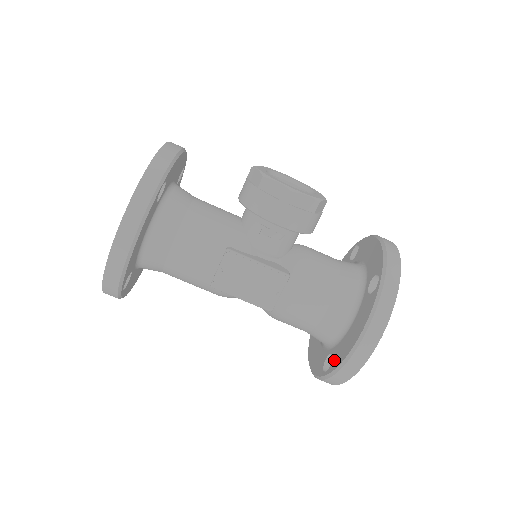
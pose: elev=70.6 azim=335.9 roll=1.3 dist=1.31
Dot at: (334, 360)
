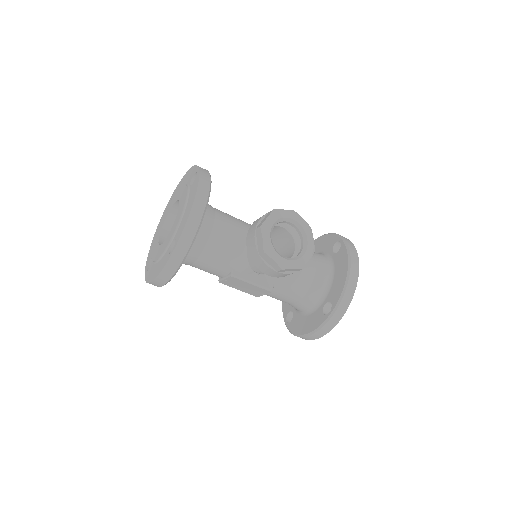
Dot at: (292, 323)
